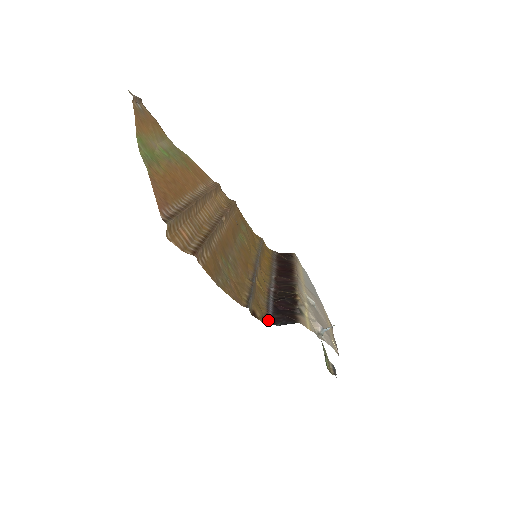
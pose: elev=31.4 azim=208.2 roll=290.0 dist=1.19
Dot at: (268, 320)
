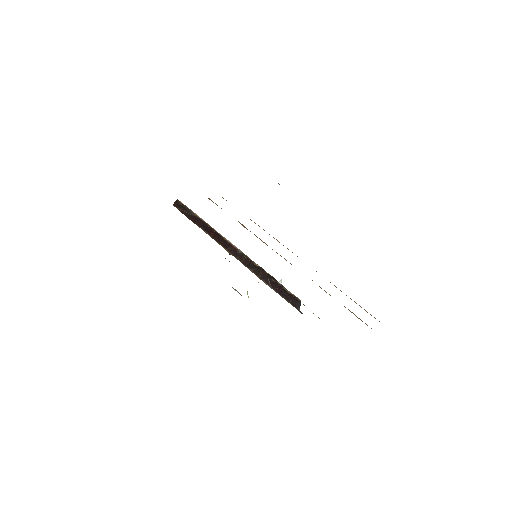
Dot at: (299, 310)
